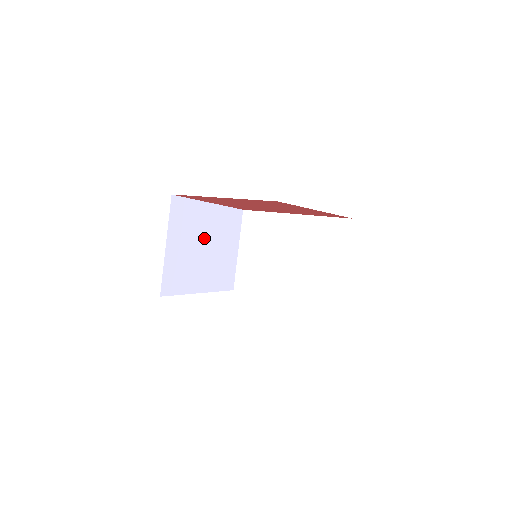
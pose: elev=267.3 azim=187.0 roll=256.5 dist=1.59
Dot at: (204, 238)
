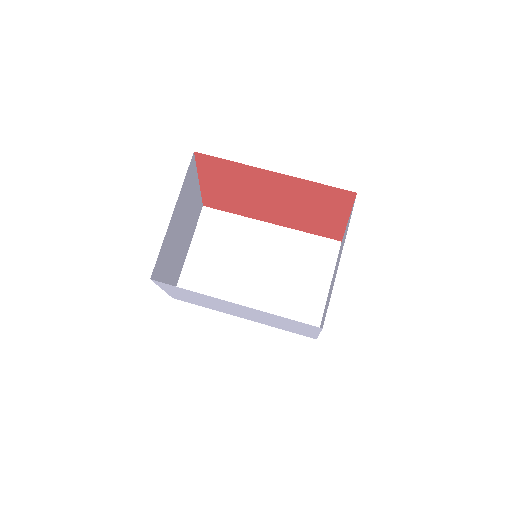
Dot at: (184, 222)
